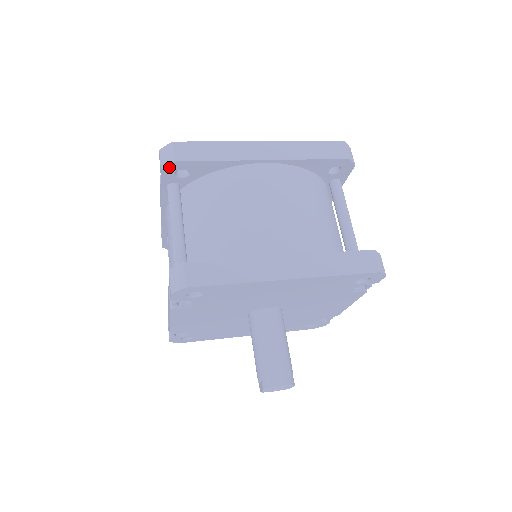
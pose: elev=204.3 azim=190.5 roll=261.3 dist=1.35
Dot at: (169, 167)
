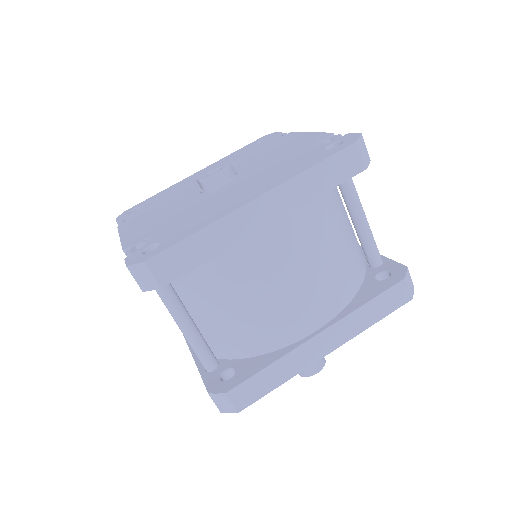
Dot at: (152, 287)
